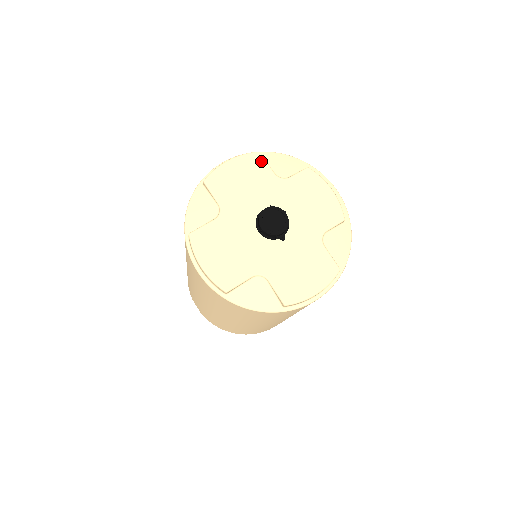
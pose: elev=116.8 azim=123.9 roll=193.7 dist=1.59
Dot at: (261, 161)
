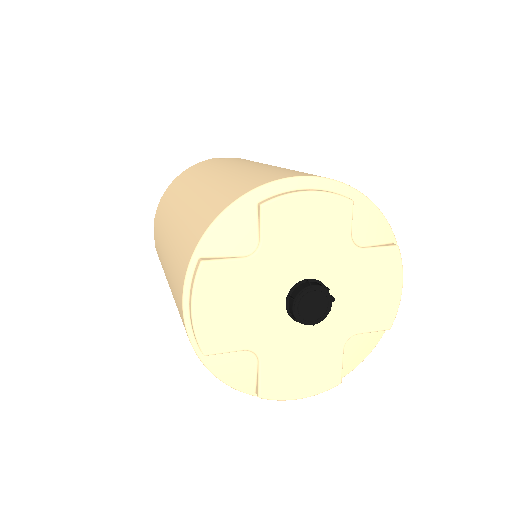
Dot at: (217, 268)
